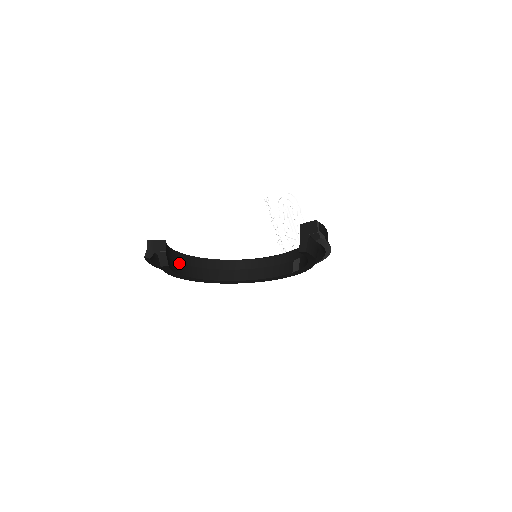
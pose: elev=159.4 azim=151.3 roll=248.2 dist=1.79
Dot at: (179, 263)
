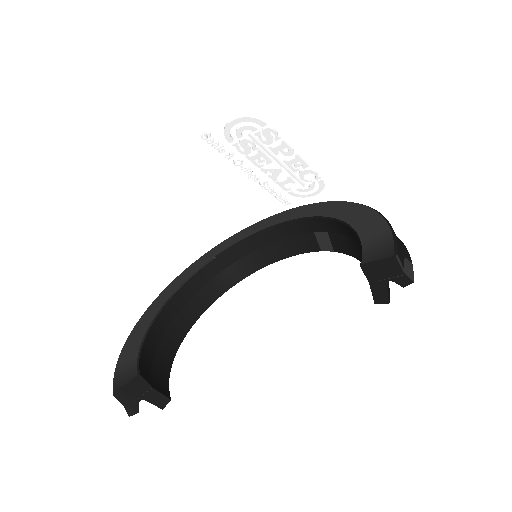
Dot at: (160, 342)
